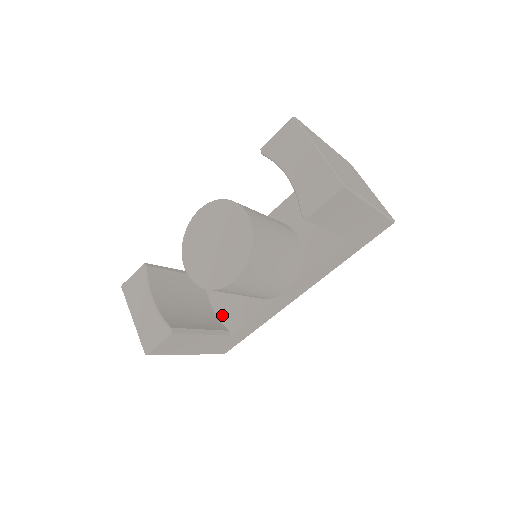
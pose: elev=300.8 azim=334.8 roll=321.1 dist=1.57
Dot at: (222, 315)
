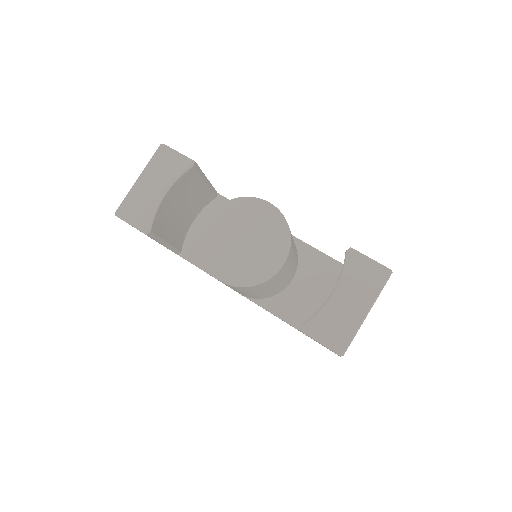
Dot at: (191, 237)
